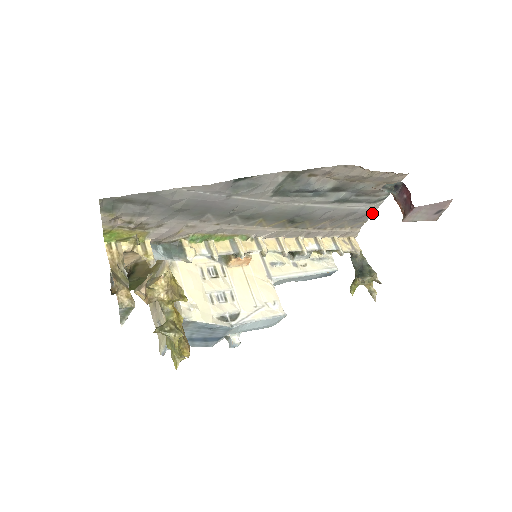
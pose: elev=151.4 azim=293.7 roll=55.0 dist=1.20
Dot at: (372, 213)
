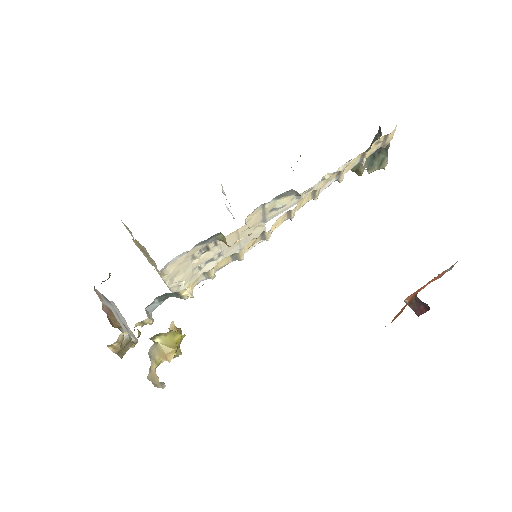
Dot at: occluded
